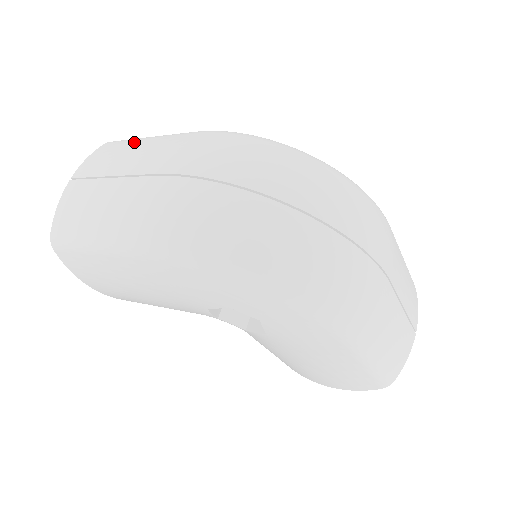
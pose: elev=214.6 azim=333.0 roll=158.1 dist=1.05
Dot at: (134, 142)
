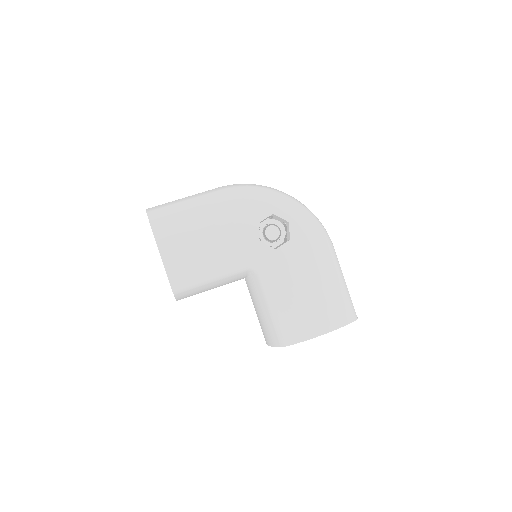
Dot at: occluded
